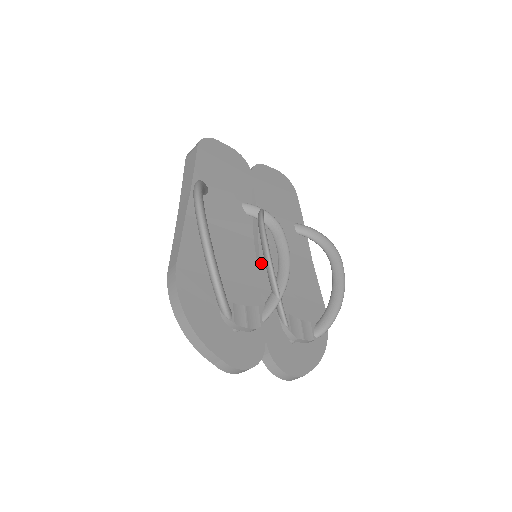
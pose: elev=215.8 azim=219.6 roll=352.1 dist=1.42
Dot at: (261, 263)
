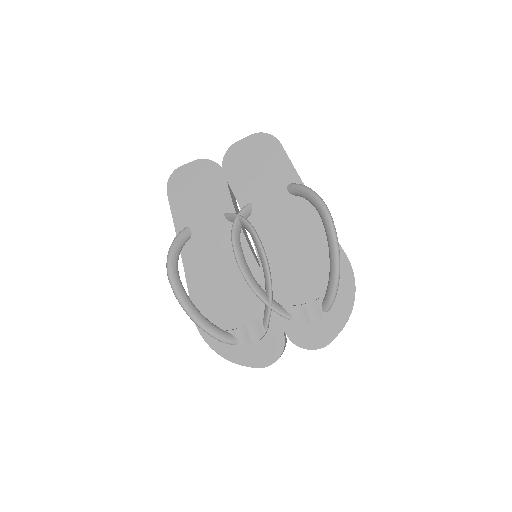
Dot at: occluded
